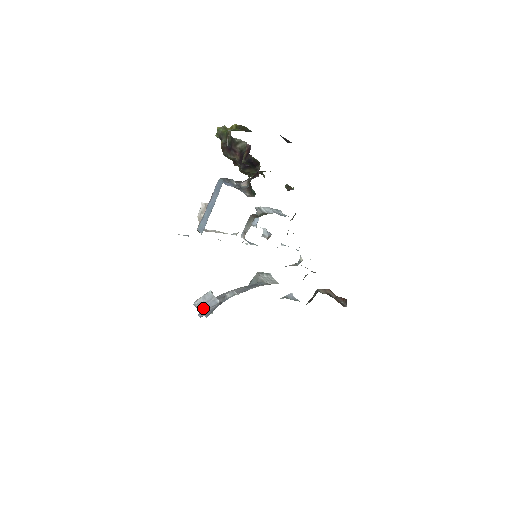
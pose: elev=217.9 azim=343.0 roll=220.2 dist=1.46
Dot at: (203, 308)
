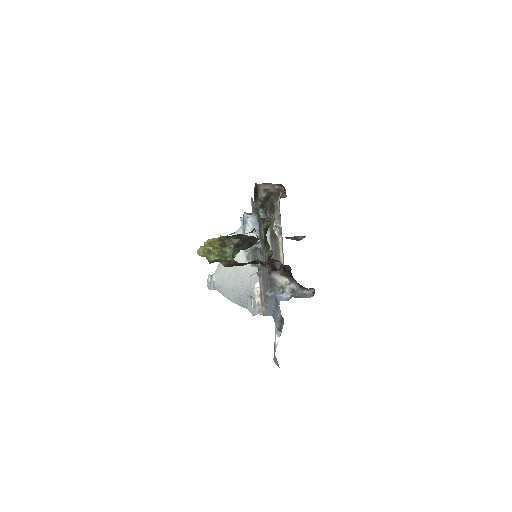
Dot at: occluded
